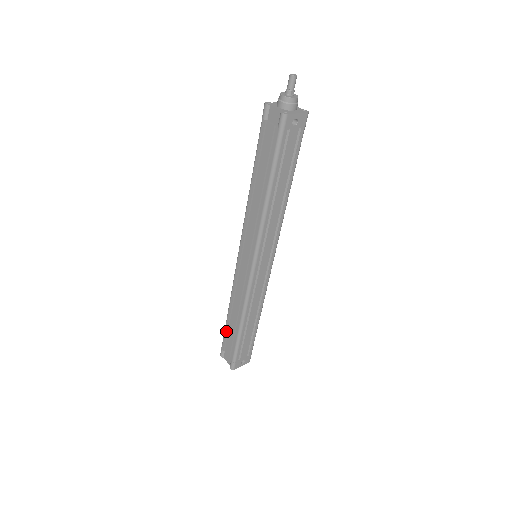
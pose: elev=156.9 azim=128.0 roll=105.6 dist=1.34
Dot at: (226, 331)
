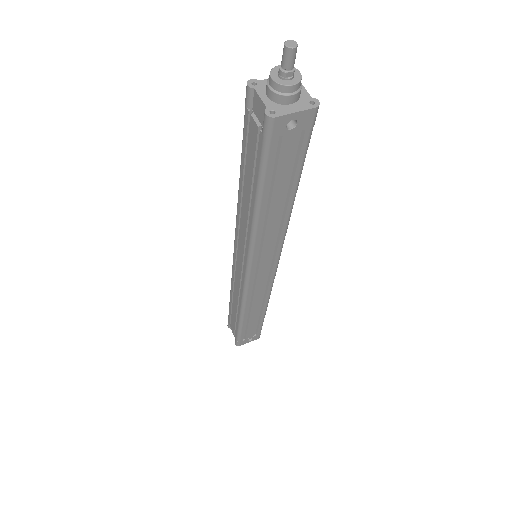
Dot at: (230, 311)
